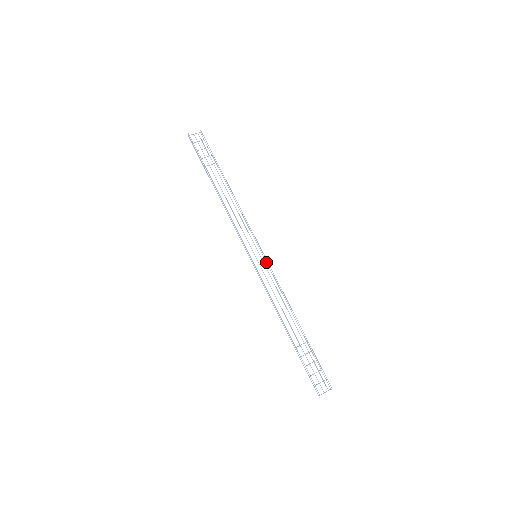
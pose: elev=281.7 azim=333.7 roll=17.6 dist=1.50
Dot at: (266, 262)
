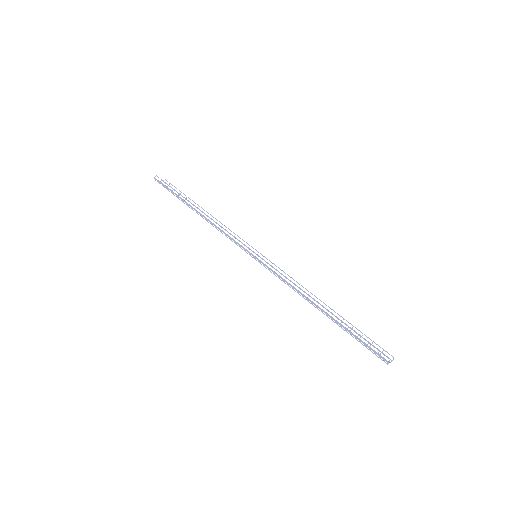
Dot at: (267, 263)
